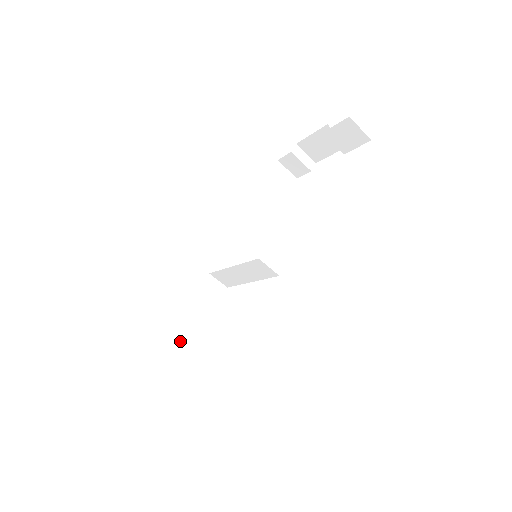
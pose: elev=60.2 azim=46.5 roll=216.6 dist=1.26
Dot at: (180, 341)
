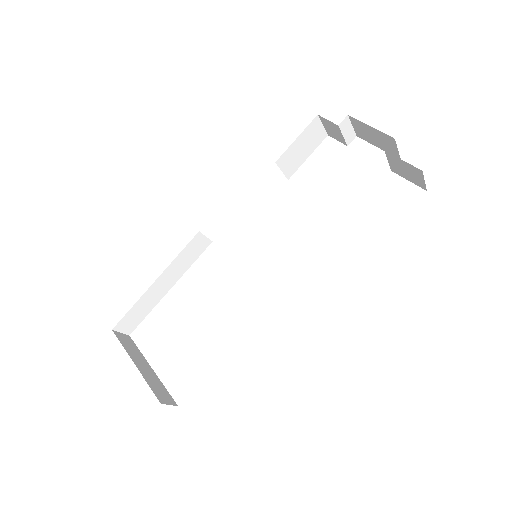
Dot at: (155, 292)
